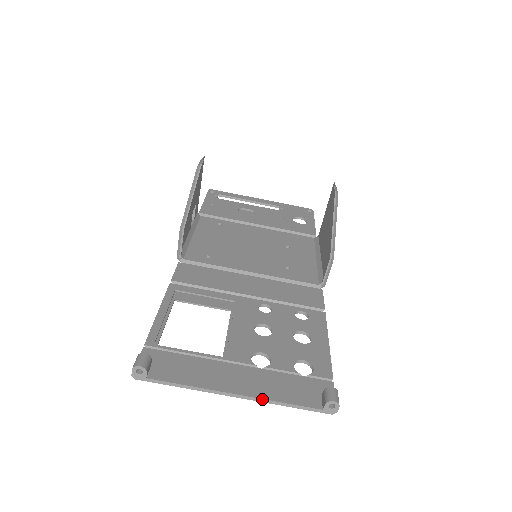
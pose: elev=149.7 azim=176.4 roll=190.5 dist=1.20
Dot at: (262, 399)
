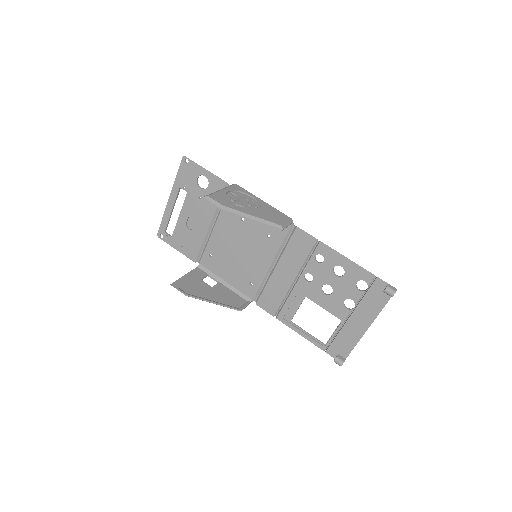
Dot at: occluded
